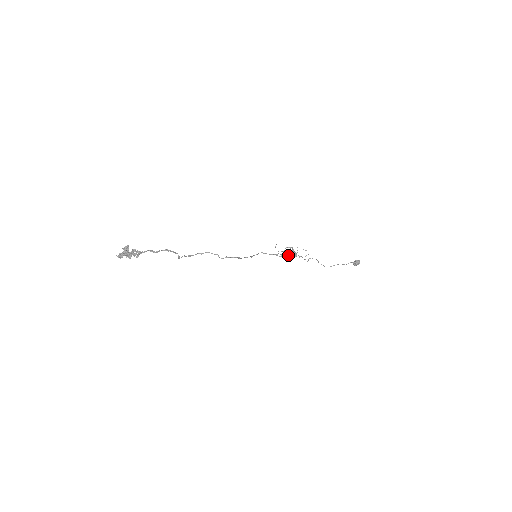
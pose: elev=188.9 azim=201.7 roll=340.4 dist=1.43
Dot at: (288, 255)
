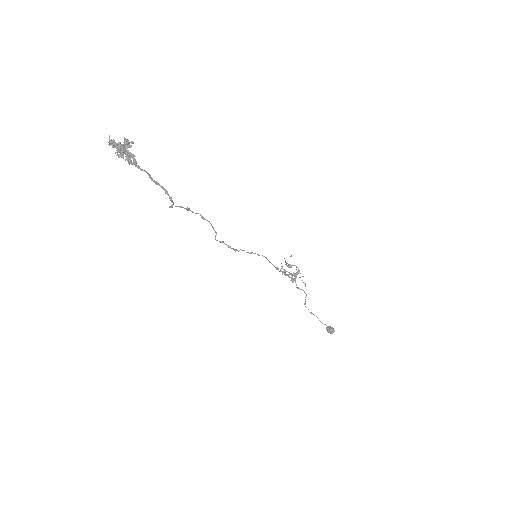
Dot at: (287, 275)
